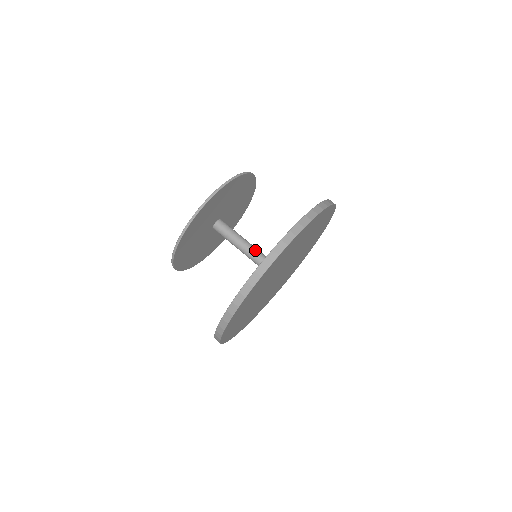
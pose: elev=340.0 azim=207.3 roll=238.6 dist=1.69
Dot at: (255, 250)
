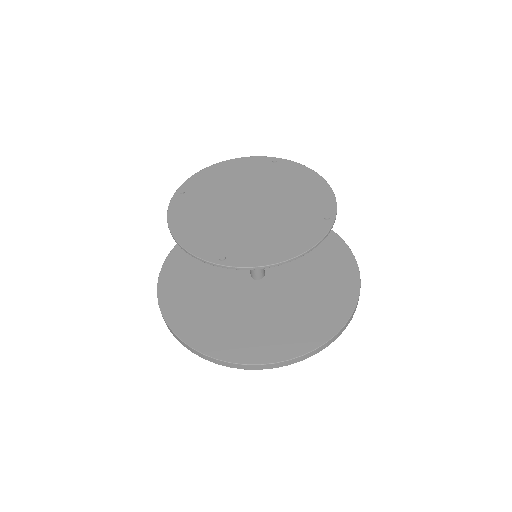
Dot at: occluded
